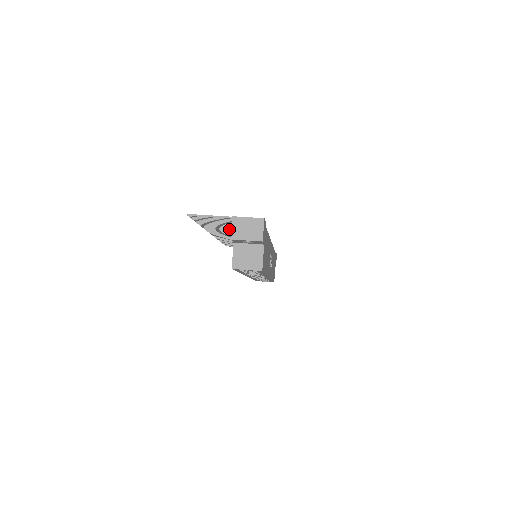
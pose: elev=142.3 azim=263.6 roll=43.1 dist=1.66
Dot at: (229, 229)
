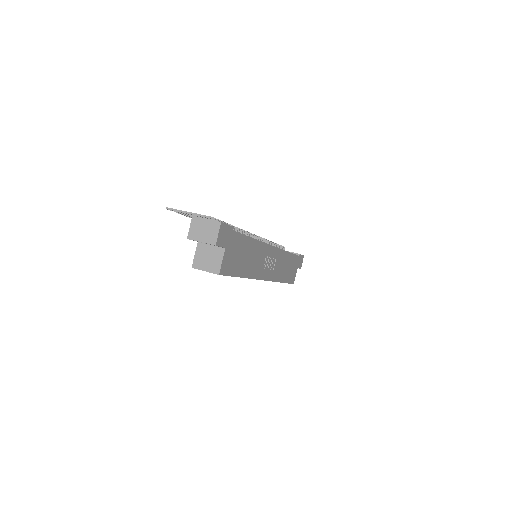
Dot at: occluded
